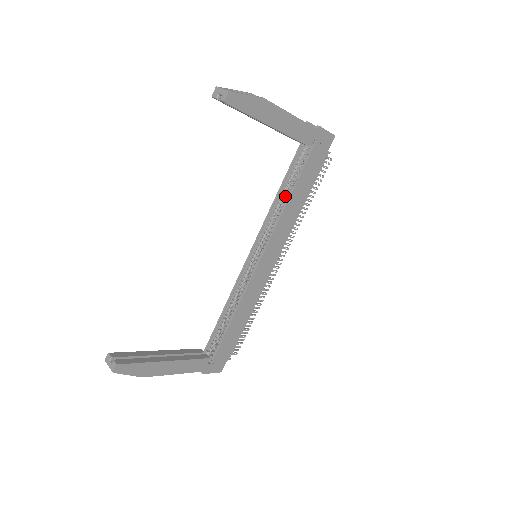
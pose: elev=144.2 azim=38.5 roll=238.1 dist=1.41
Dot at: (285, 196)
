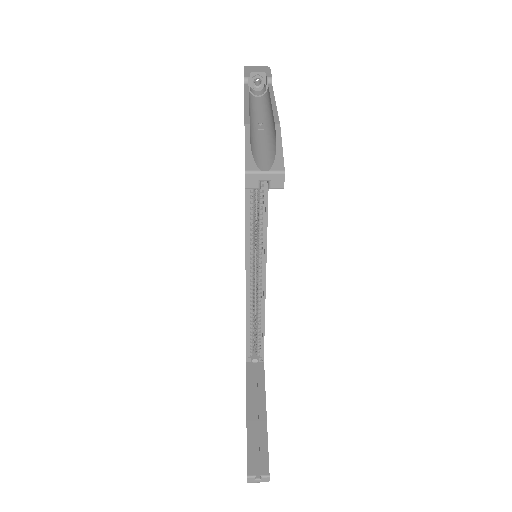
Dot at: occluded
